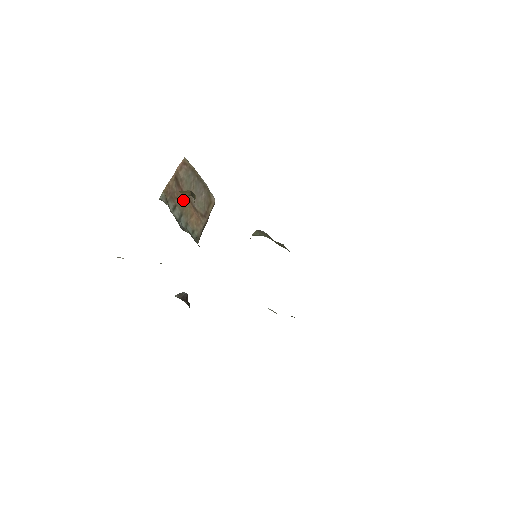
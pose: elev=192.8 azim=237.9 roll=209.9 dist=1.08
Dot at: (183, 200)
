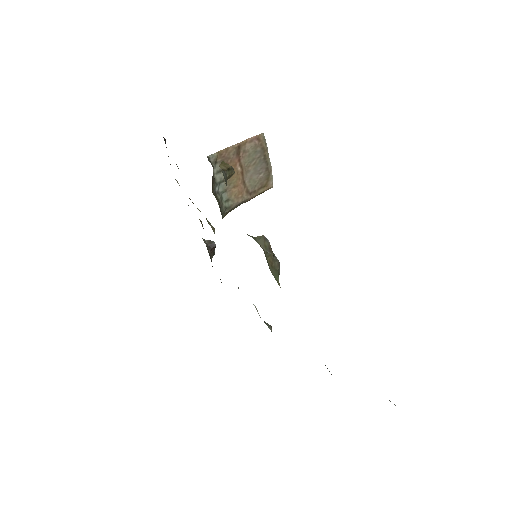
Dot at: (234, 169)
